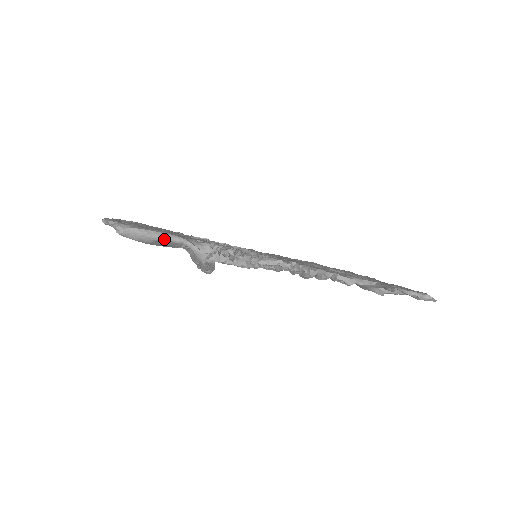
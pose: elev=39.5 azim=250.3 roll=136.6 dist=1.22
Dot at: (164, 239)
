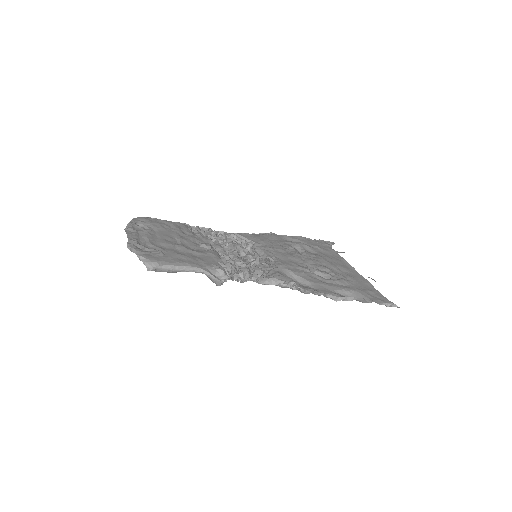
Dot at: (187, 271)
